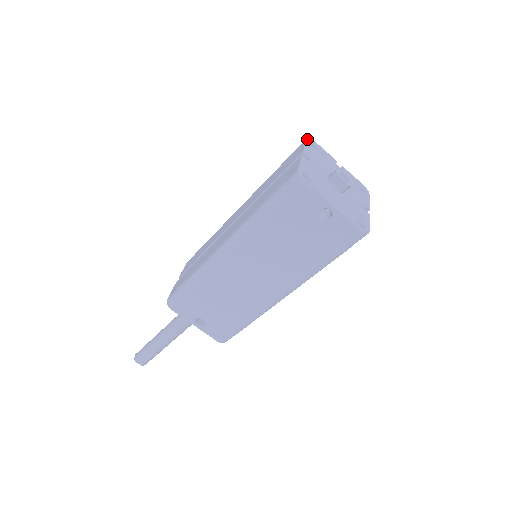
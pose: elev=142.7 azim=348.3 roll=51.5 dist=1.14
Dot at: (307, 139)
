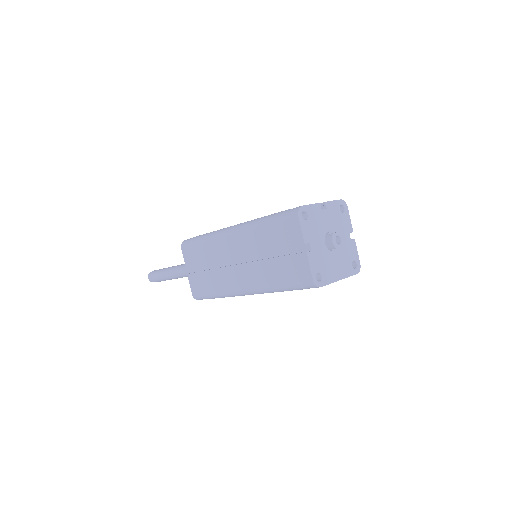
Dot at: (298, 216)
